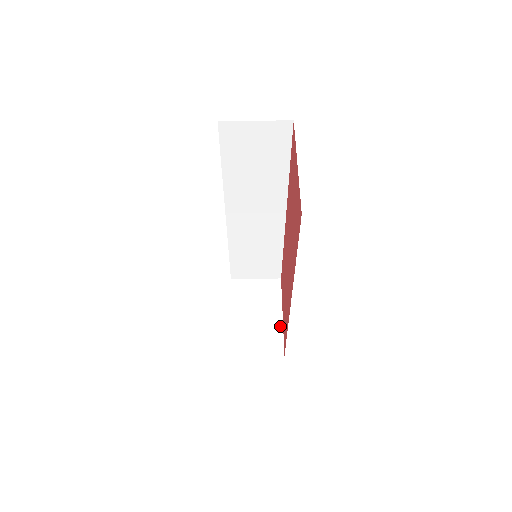
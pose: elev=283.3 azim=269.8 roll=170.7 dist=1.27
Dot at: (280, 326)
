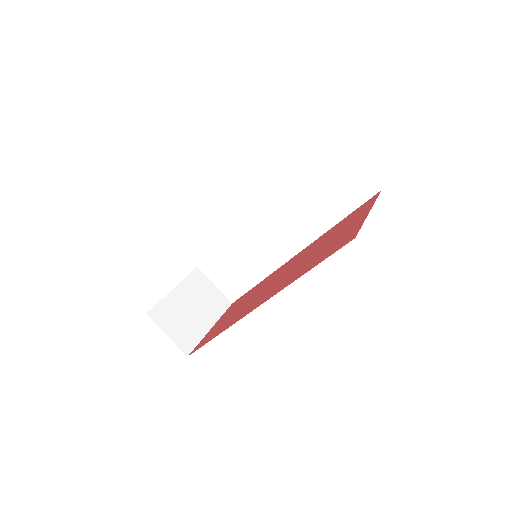
Dot at: (203, 333)
